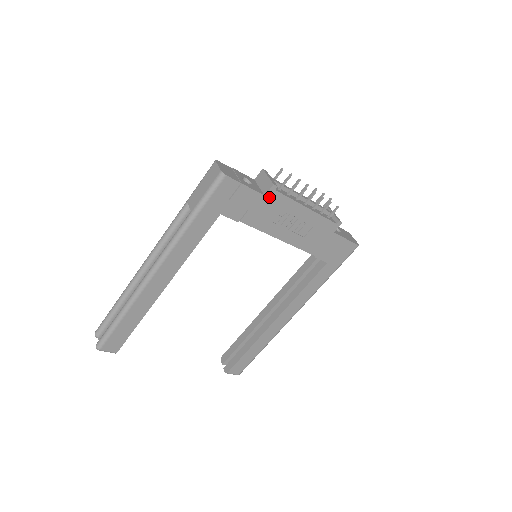
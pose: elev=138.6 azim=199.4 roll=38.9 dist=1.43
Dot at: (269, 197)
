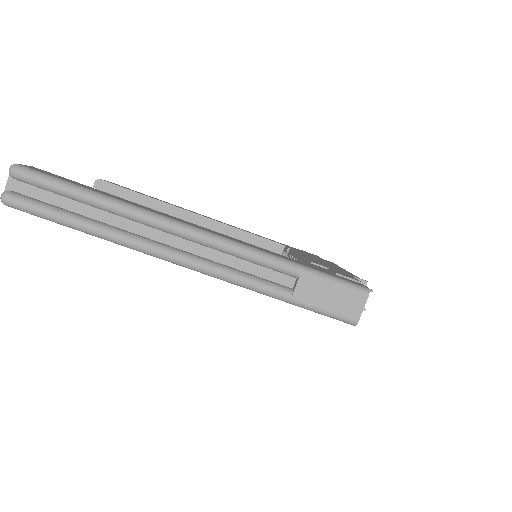
Dot at: occluded
